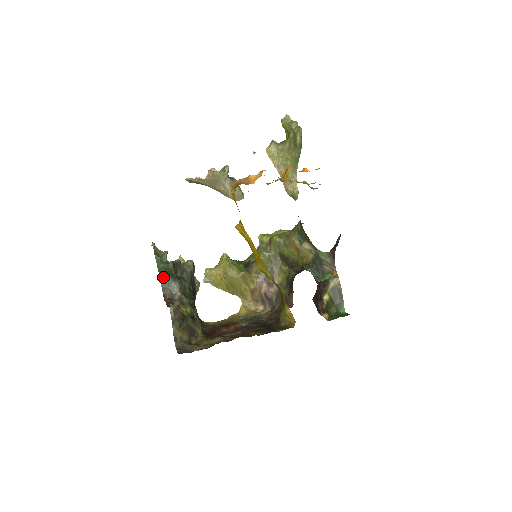
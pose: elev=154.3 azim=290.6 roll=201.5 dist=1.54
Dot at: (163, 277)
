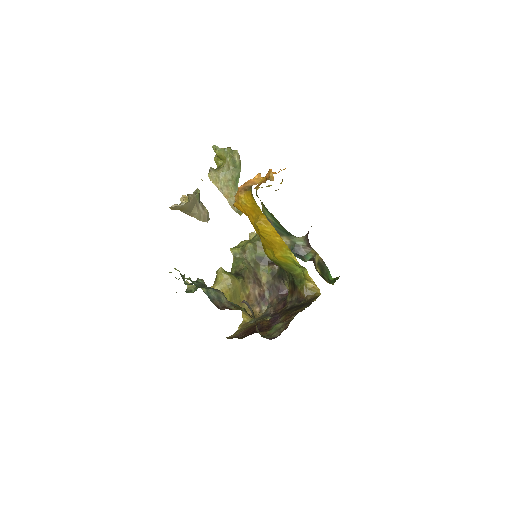
Dot at: (207, 291)
